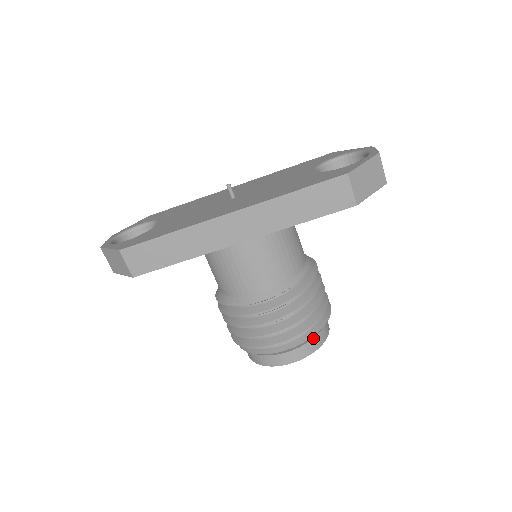
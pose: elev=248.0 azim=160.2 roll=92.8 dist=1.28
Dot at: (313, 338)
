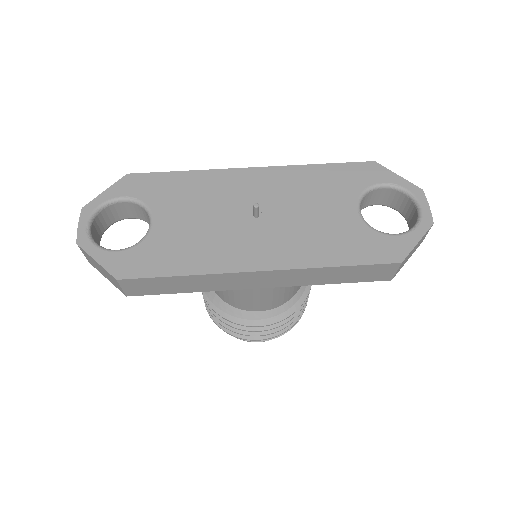
Dot at: occluded
